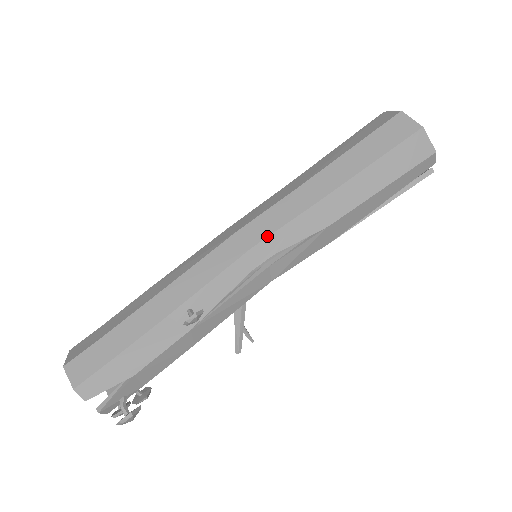
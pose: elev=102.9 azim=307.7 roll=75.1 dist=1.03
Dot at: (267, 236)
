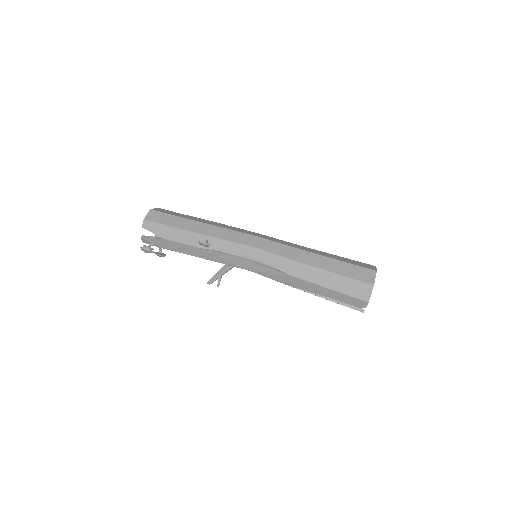
Dot at: (264, 250)
